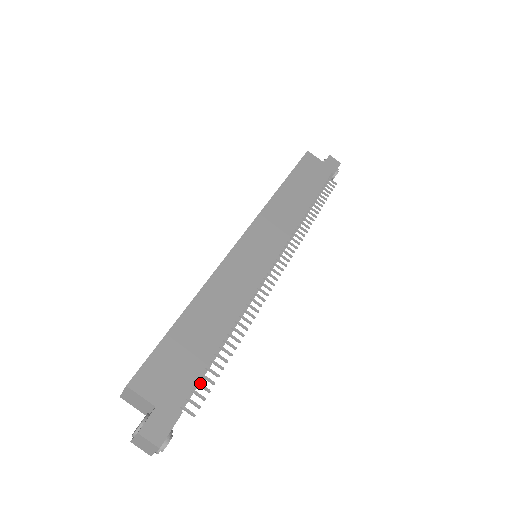
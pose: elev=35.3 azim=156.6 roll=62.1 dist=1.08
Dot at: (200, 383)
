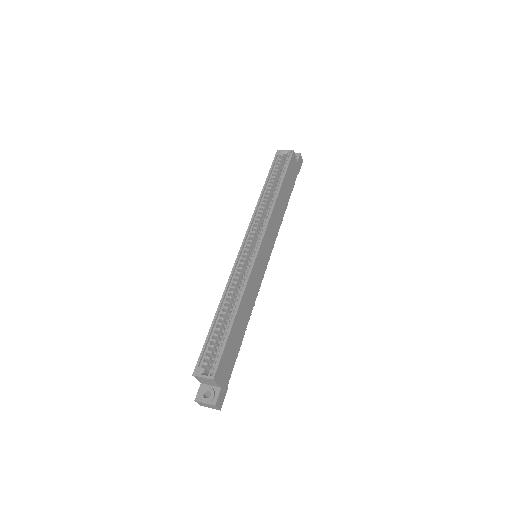
Dot at: occluded
